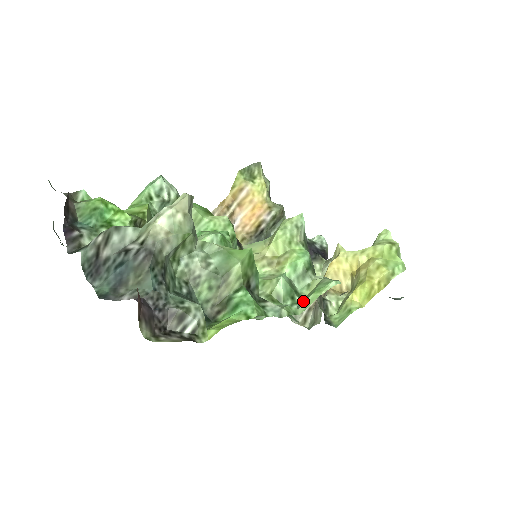
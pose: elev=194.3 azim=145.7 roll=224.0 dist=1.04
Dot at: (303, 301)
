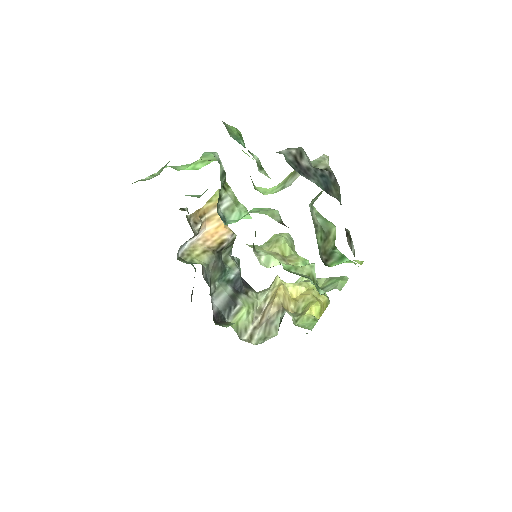
Dot at: (330, 286)
